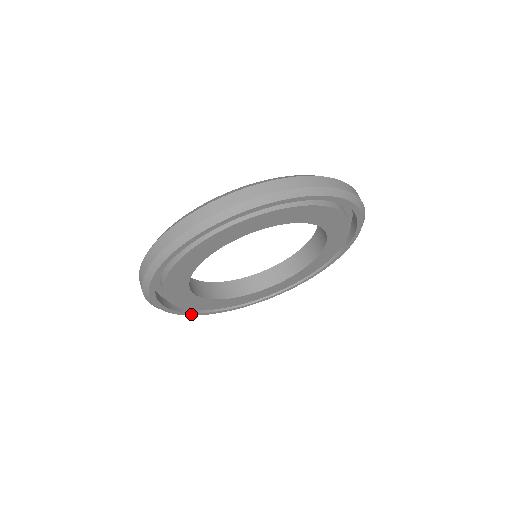
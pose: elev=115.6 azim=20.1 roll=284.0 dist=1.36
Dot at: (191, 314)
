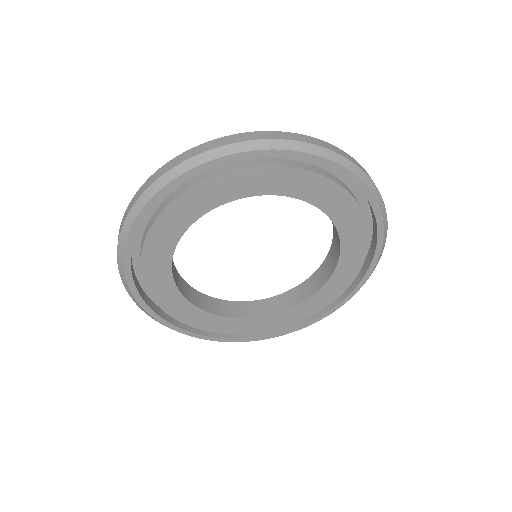
Dot at: (139, 299)
